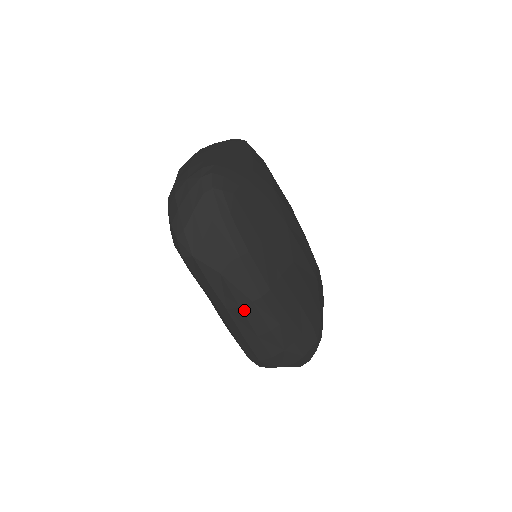
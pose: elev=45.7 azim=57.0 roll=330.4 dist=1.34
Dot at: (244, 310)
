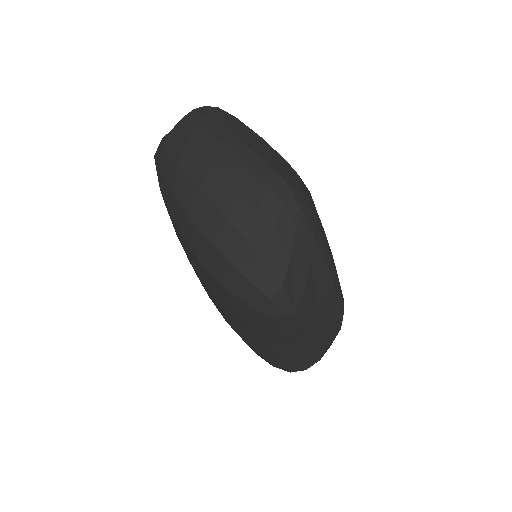
Dot at: (322, 336)
